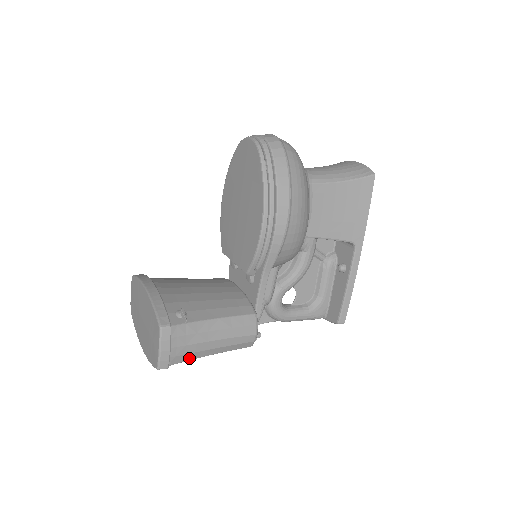
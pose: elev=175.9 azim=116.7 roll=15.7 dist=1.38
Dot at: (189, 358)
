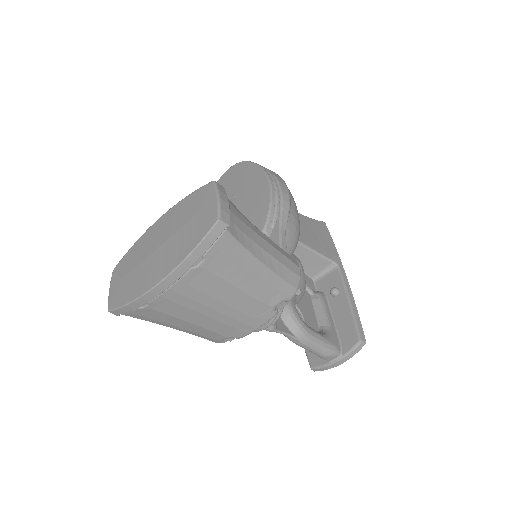
Dot at: (244, 244)
